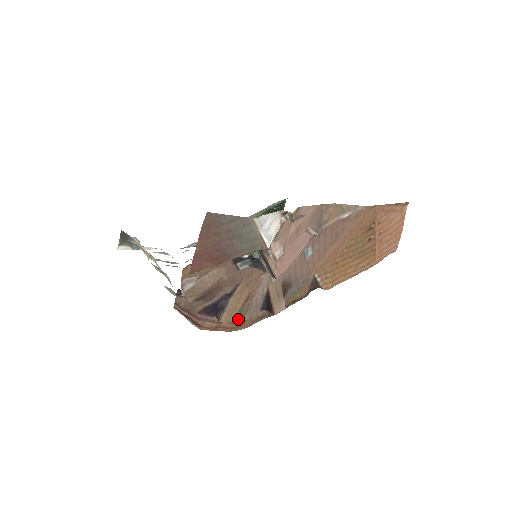
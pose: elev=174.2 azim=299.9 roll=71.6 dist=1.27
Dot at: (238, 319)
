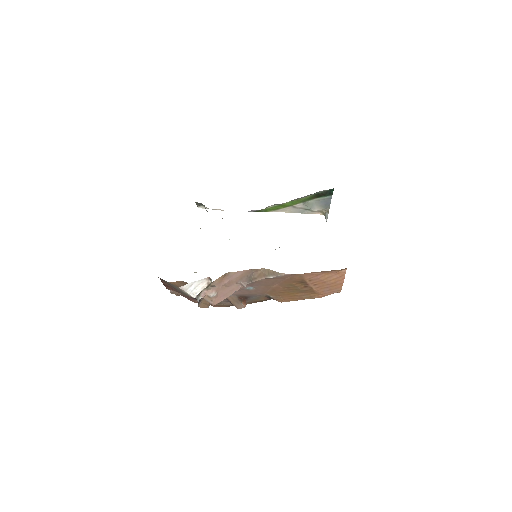
Dot at: (217, 304)
